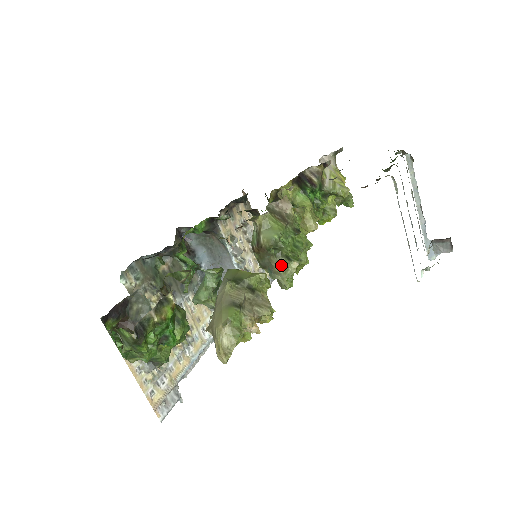
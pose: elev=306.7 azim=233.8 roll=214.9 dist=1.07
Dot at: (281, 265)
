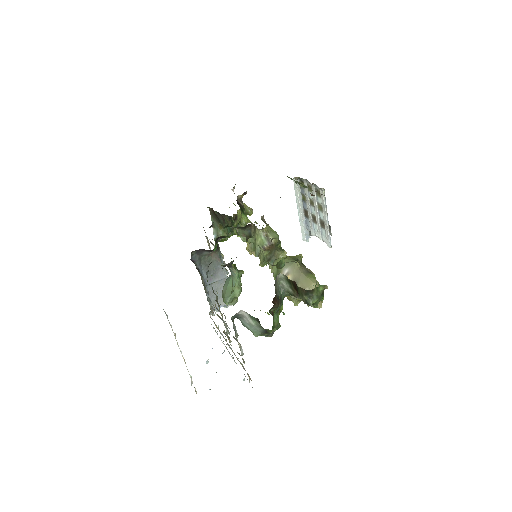
Dot at: (278, 255)
